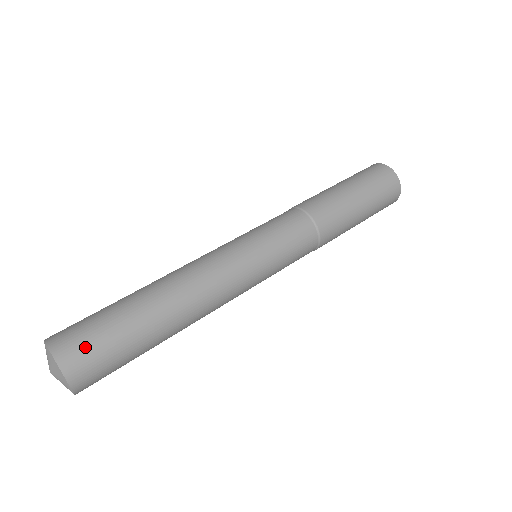
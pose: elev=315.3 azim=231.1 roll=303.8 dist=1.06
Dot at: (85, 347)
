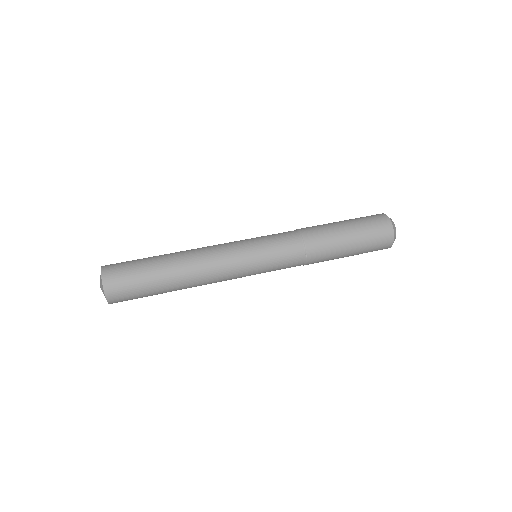
Dot at: (122, 286)
